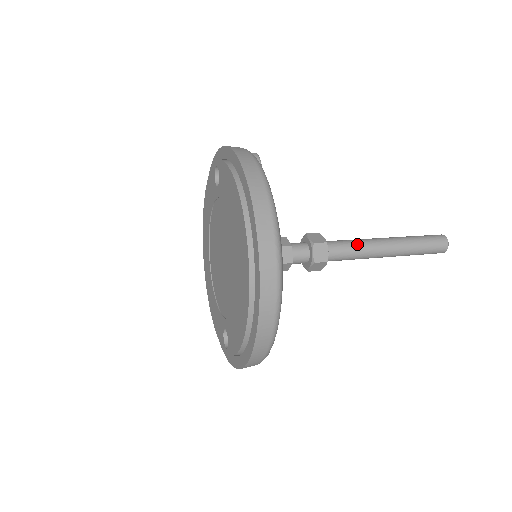
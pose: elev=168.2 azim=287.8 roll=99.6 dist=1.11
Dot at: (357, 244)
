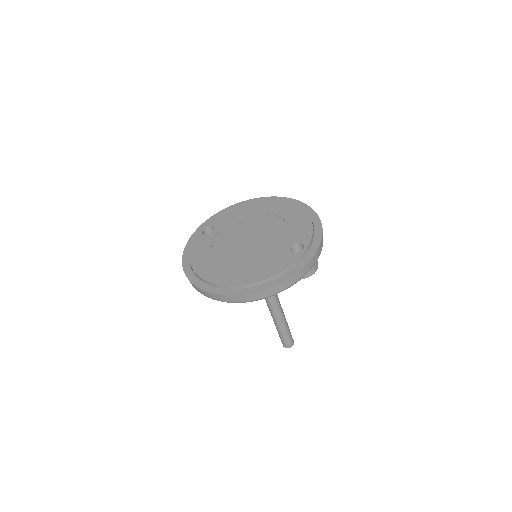
Dot at: occluded
